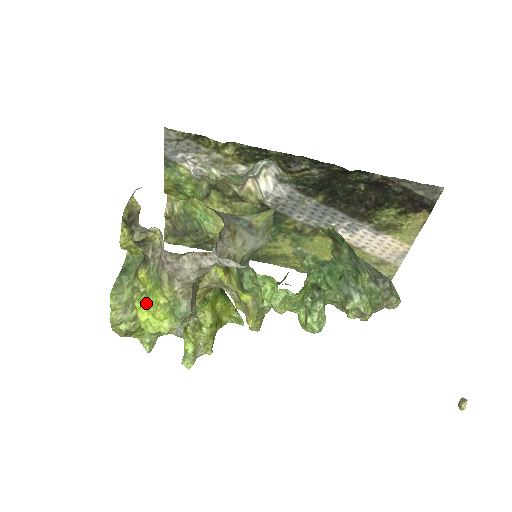
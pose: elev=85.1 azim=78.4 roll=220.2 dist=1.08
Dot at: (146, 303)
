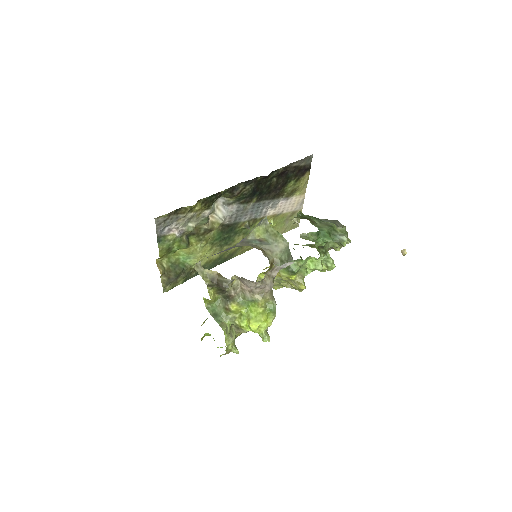
Dot at: (251, 319)
